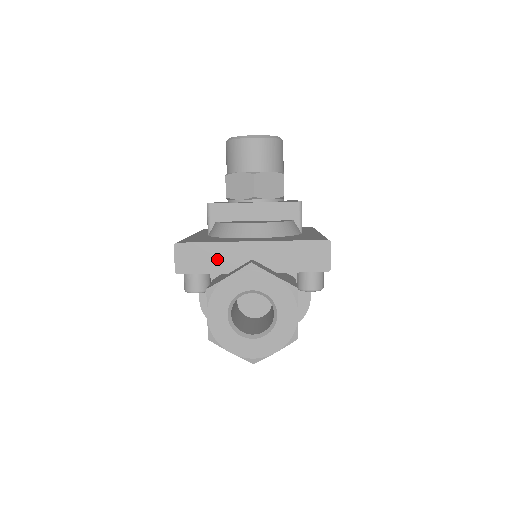
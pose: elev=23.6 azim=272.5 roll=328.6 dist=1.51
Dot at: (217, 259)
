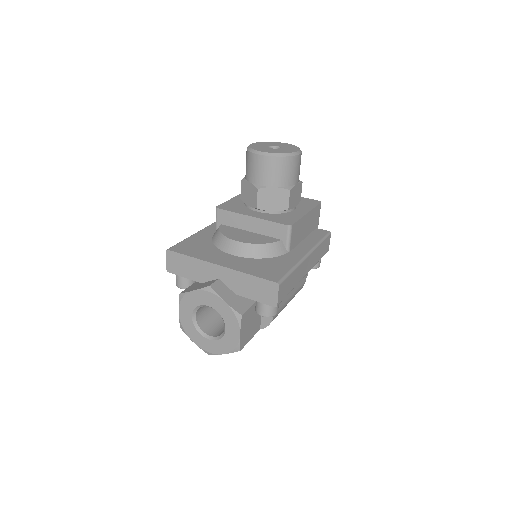
Dot at: (194, 270)
